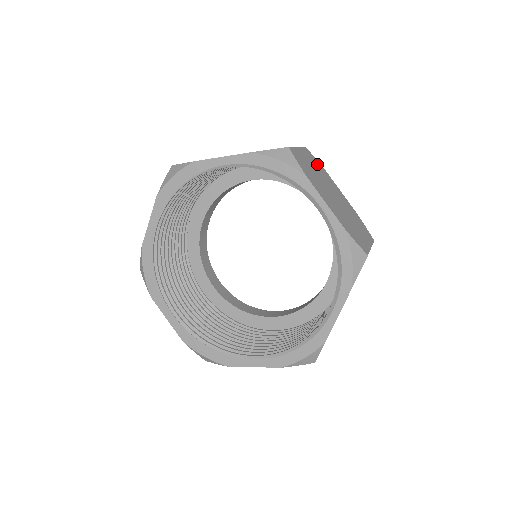
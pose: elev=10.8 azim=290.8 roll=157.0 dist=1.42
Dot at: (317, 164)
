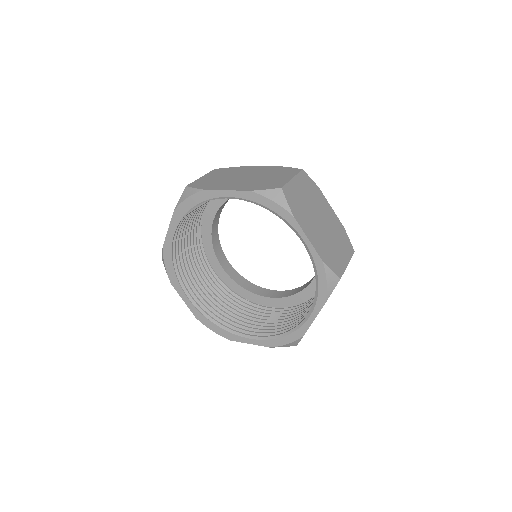
Dot at: (311, 186)
